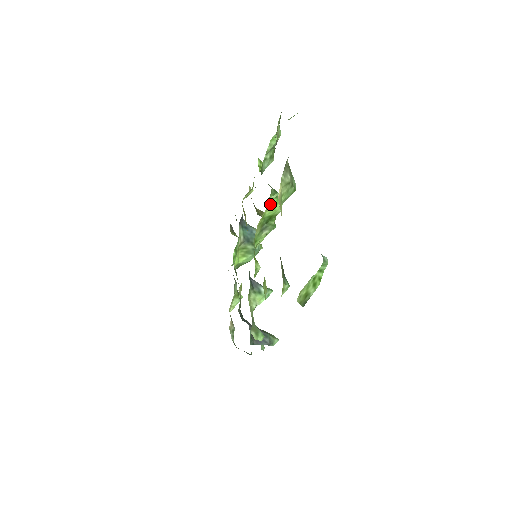
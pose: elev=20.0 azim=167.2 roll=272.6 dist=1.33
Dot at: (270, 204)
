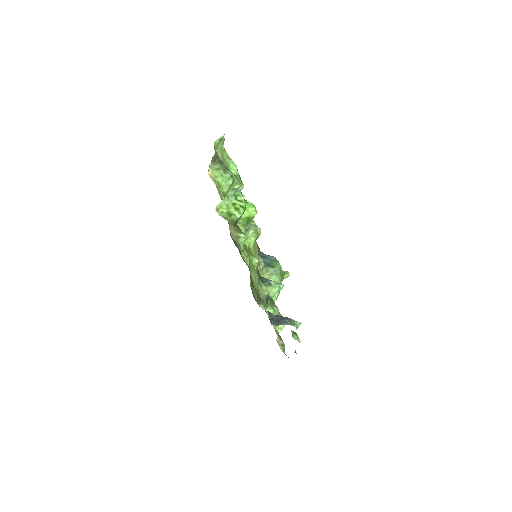
Dot at: occluded
